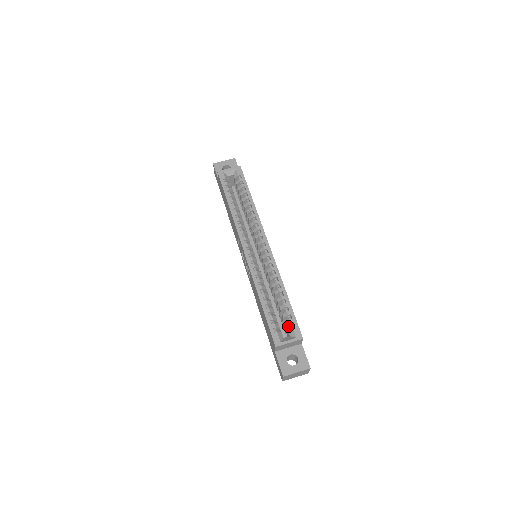
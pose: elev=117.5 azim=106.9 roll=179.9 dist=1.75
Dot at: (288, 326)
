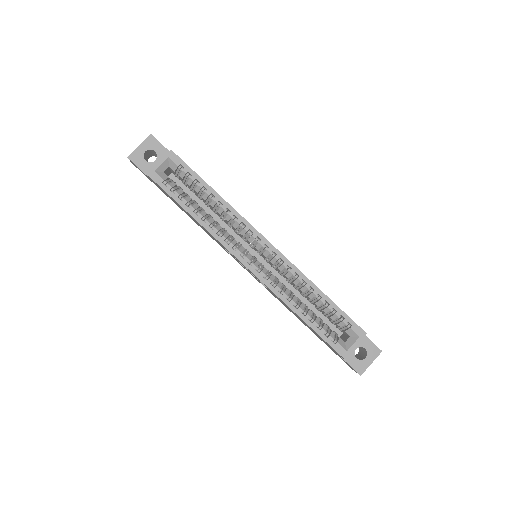
Dot at: (342, 326)
